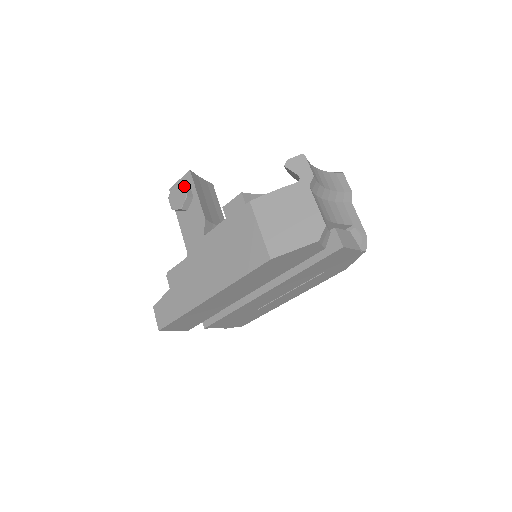
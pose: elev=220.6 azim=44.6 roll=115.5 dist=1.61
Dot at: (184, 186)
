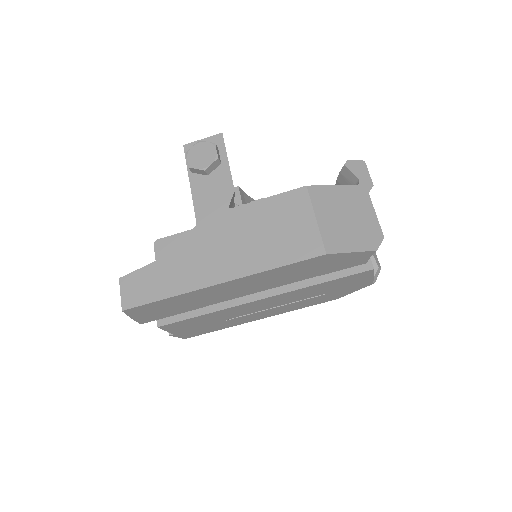
Dot at: (216, 146)
